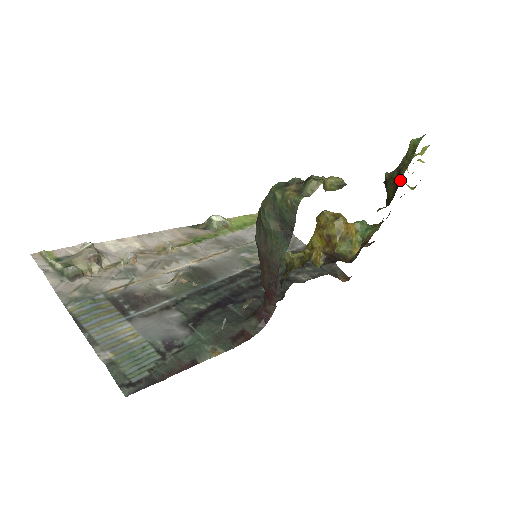
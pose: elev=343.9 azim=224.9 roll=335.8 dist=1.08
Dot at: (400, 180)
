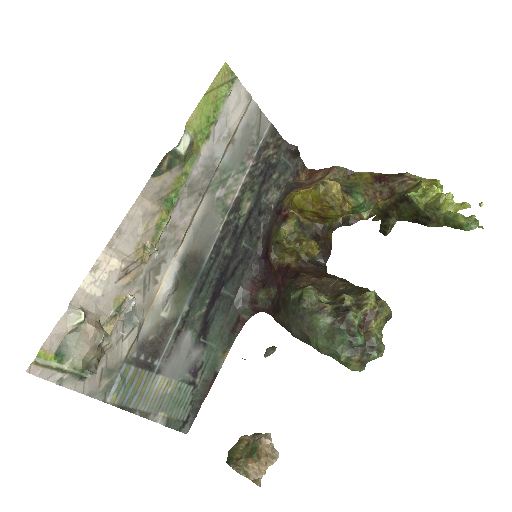
Dot at: (424, 225)
